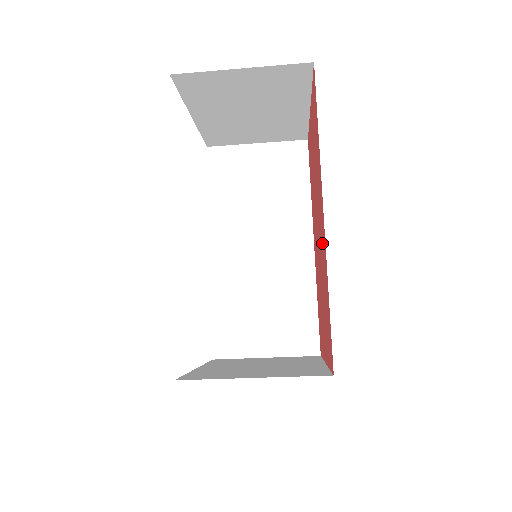
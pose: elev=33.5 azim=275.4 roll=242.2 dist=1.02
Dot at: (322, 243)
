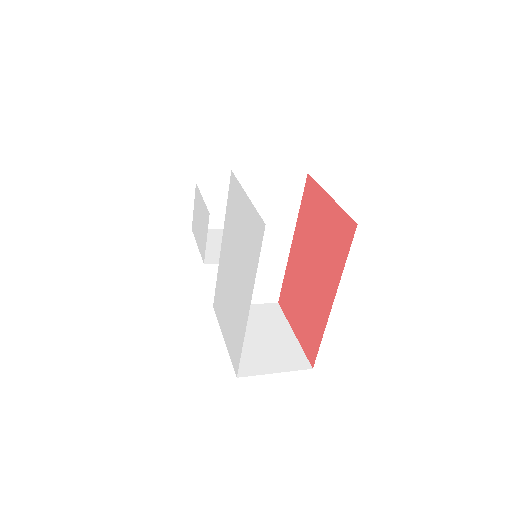
Dot at: (320, 302)
